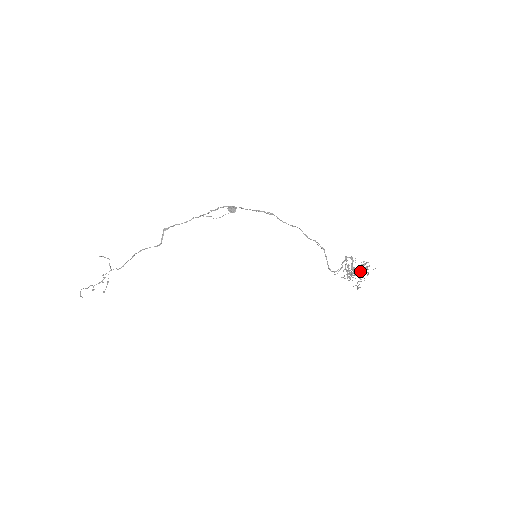
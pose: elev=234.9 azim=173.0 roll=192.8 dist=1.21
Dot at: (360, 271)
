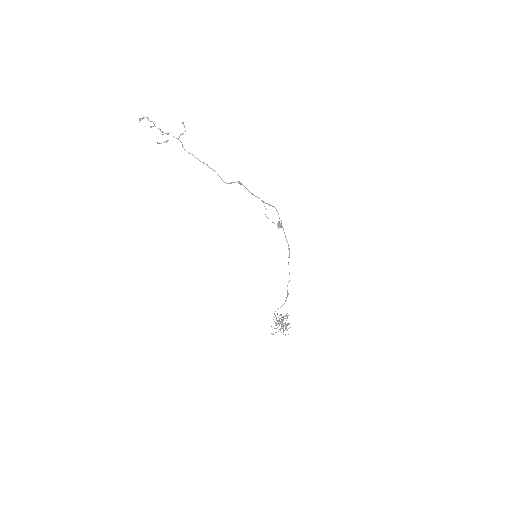
Dot at: occluded
